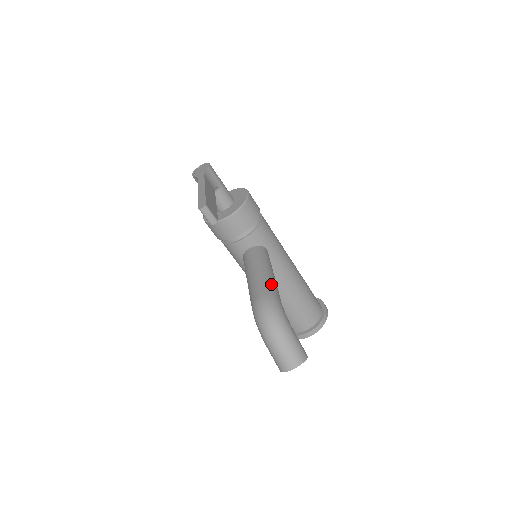
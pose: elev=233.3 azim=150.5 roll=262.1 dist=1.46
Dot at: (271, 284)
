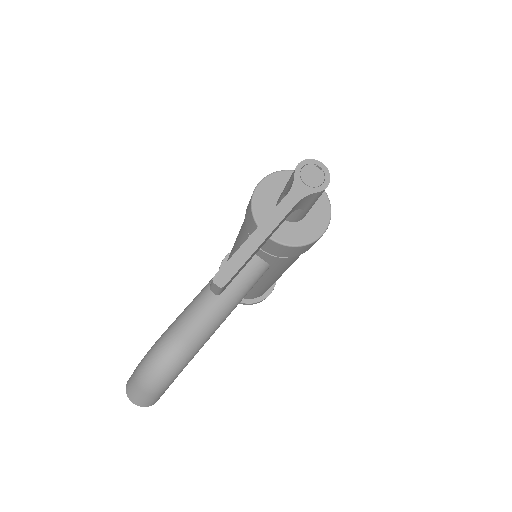
Dot at: (210, 333)
